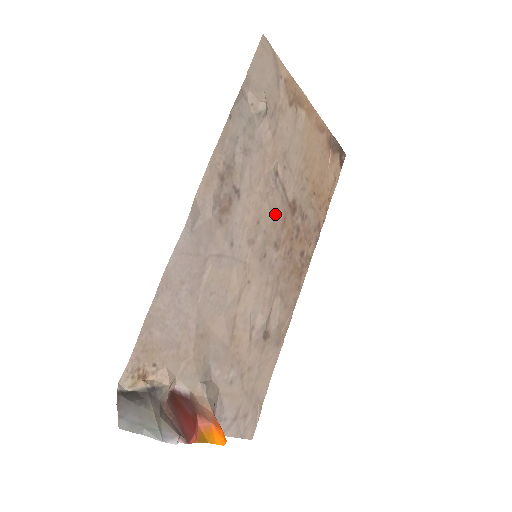
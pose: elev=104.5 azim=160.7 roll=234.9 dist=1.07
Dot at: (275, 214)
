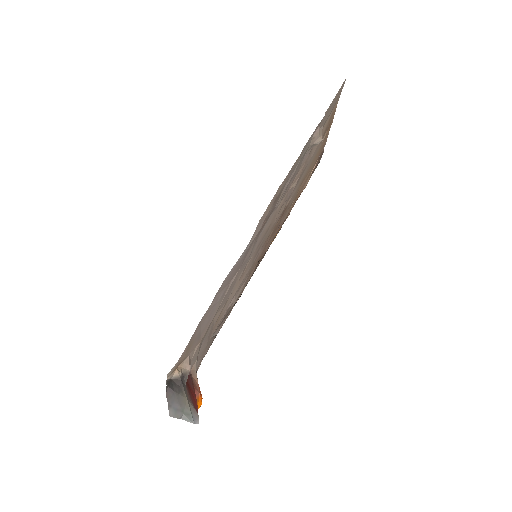
Dot at: (276, 220)
